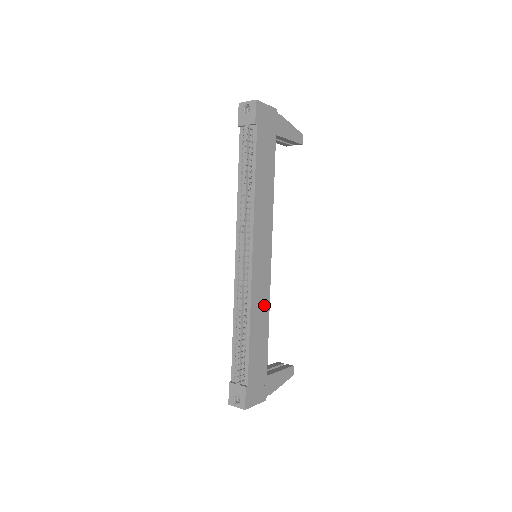
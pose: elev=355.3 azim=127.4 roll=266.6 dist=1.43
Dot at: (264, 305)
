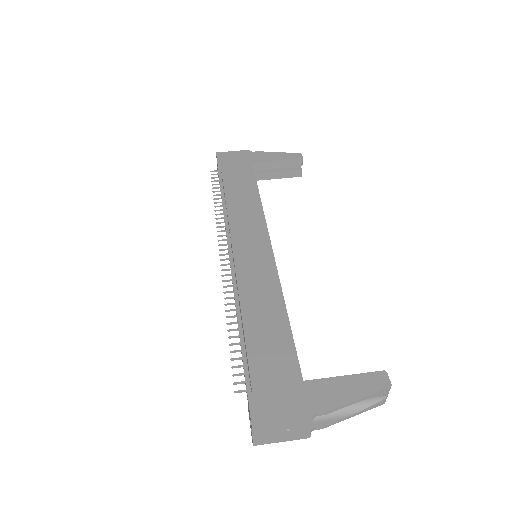
Dot at: (269, 292)
